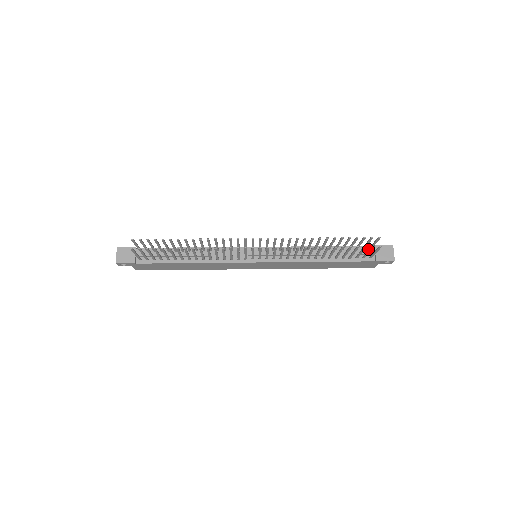
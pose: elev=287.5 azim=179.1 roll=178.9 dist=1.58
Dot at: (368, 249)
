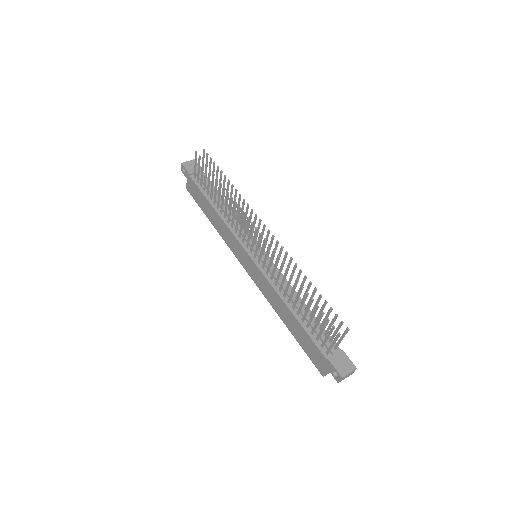
Dot at: (334, 347)
